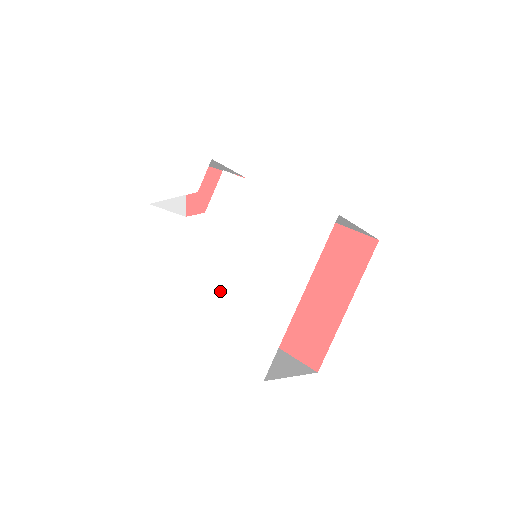
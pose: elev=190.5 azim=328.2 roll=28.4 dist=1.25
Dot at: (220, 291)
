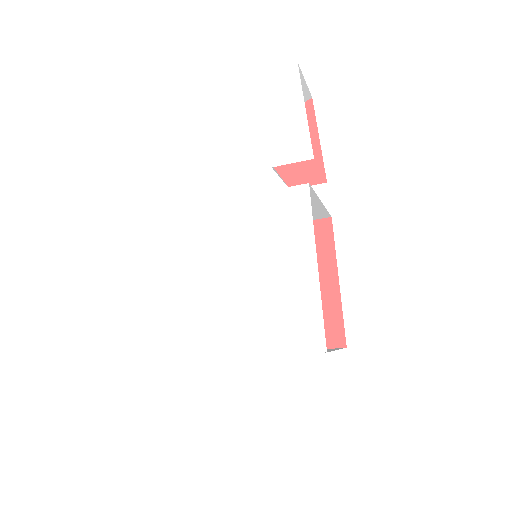
Dot at: (194, 267)
